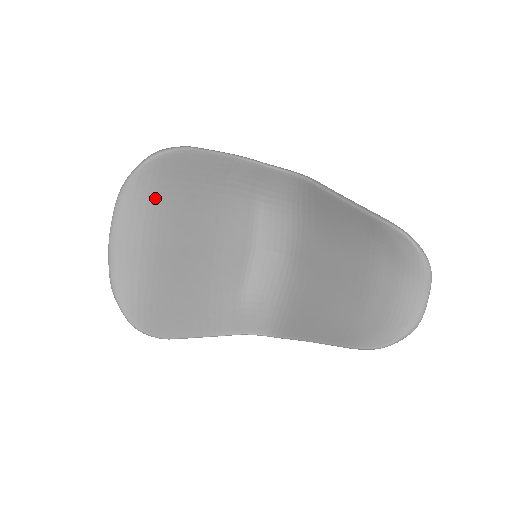
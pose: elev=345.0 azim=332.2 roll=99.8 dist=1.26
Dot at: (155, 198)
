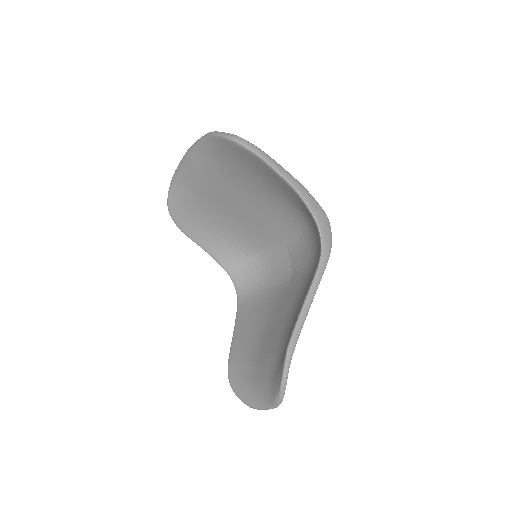
Dot at: (223, 160)
